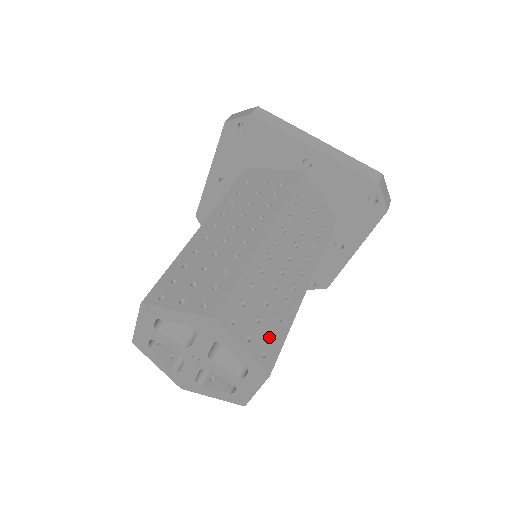
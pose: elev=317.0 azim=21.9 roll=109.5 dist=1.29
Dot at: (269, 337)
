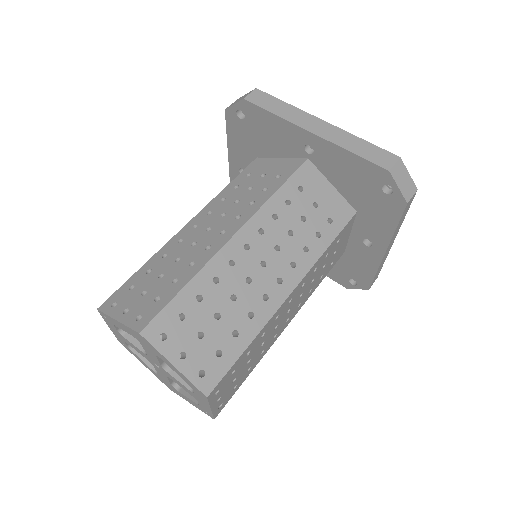
Dot at: (214, 354)
